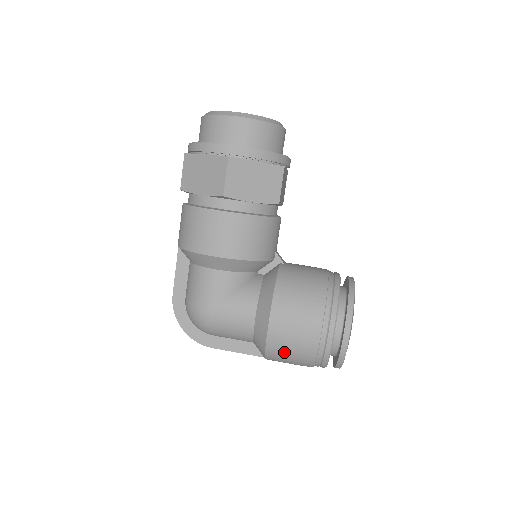
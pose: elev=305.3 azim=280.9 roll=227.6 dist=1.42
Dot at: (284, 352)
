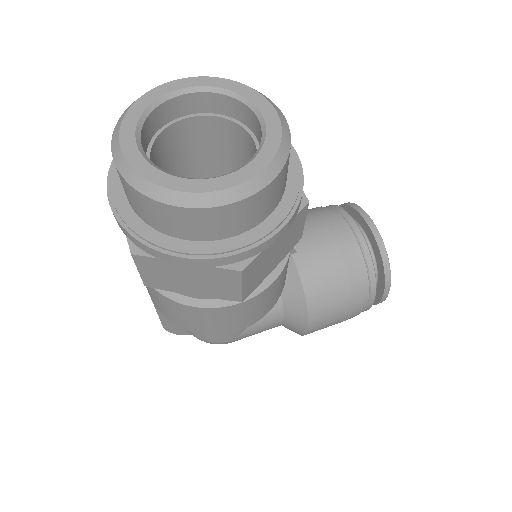
Dot at: occluded
